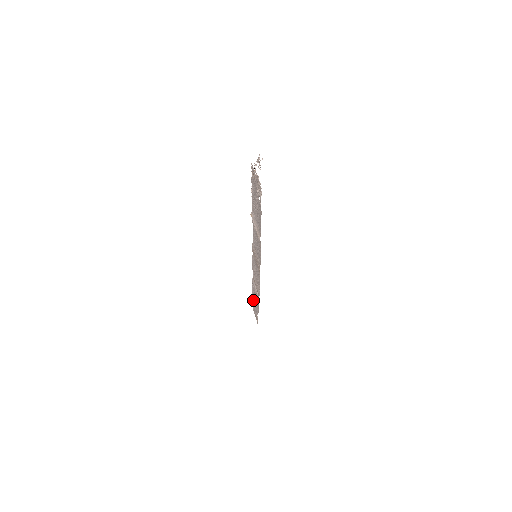
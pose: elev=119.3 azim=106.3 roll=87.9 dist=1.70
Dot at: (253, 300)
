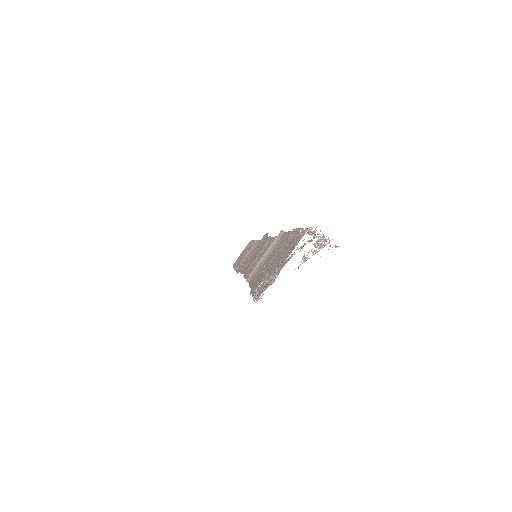
Dot at: (248, 246)
